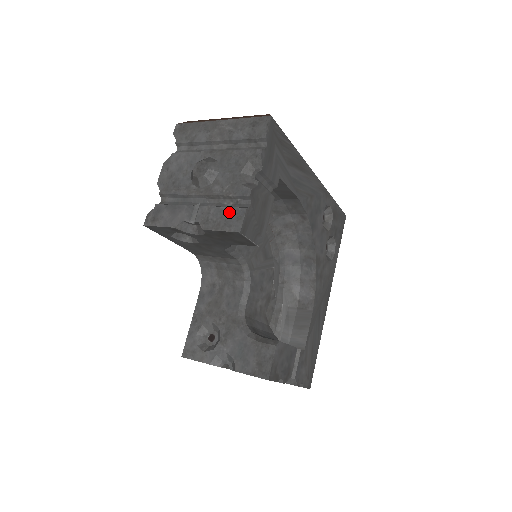
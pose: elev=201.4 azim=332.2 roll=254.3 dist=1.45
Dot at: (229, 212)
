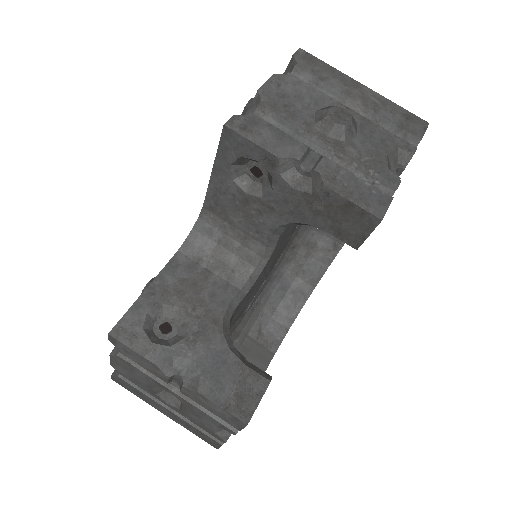
Dot at: (368, 188)
